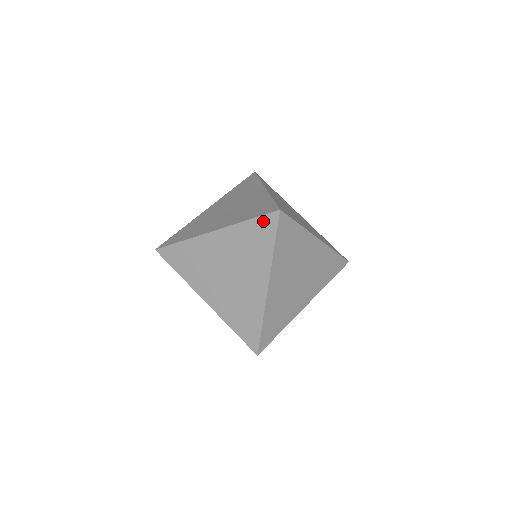
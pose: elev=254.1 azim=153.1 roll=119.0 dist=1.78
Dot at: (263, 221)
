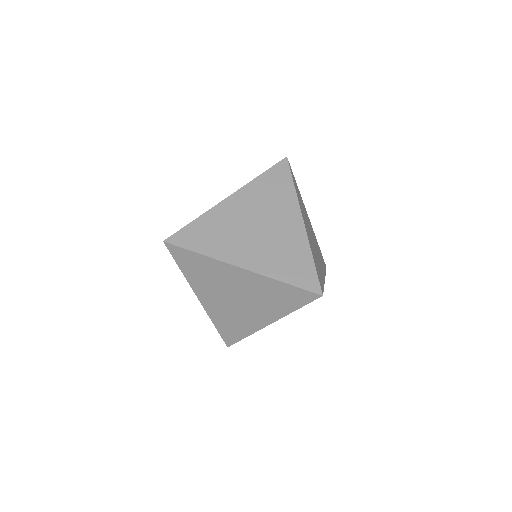
Dot at: (300, 292)
